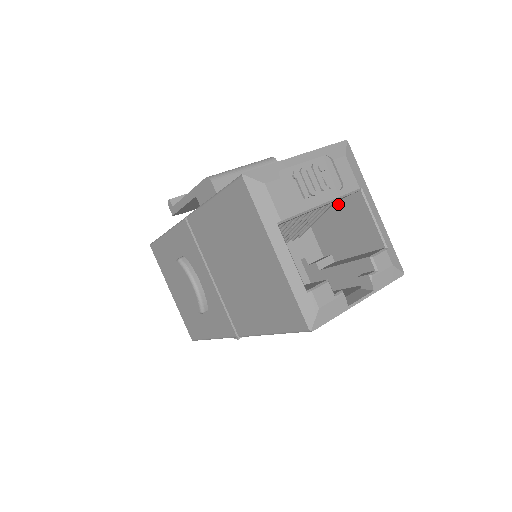
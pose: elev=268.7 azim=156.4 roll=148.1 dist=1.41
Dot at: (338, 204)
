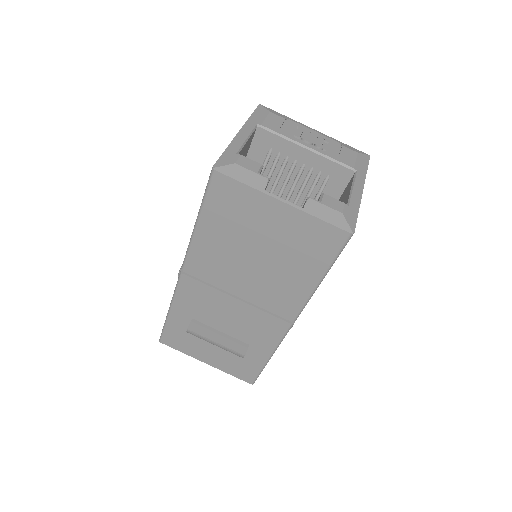
Dot at: occluded
